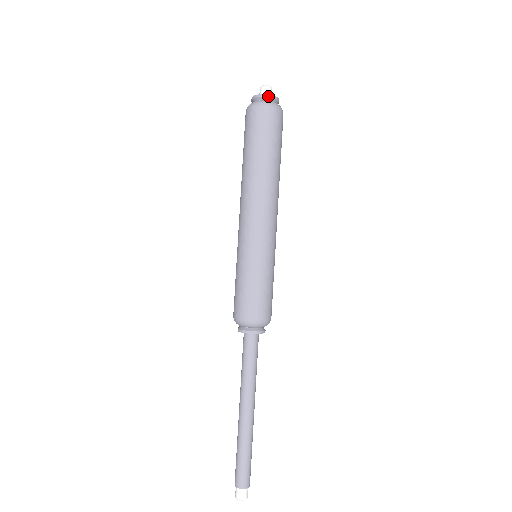
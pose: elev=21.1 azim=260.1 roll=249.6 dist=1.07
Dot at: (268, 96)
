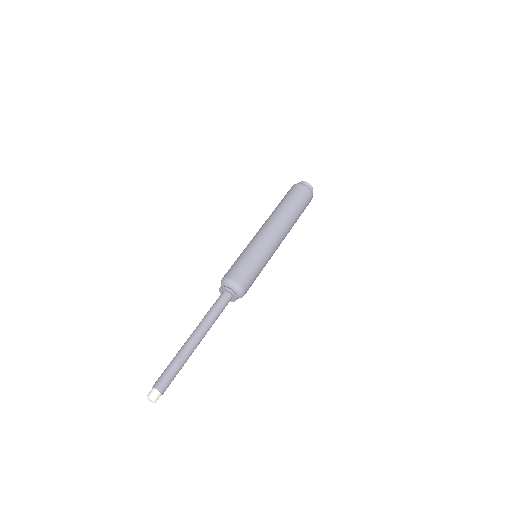
Dot at: (310, 186)
